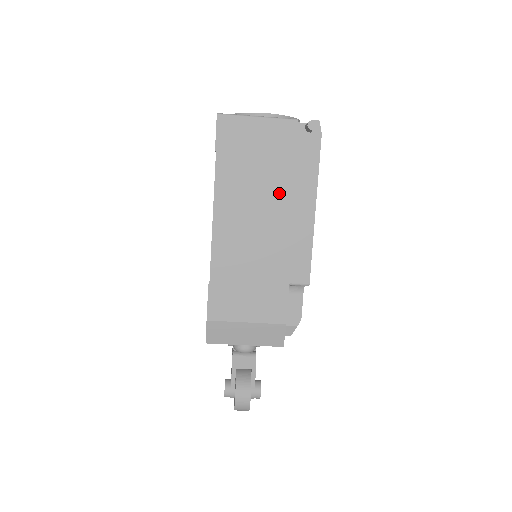
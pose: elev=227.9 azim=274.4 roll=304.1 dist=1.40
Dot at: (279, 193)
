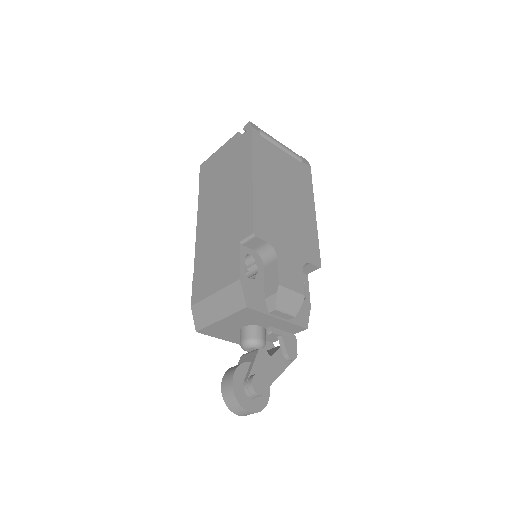
Dot at: (230, 182)
